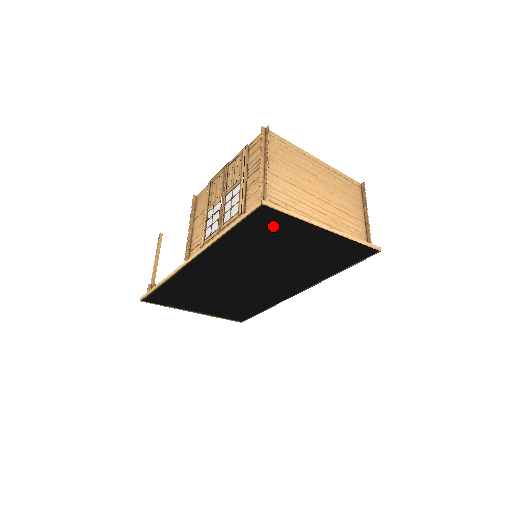
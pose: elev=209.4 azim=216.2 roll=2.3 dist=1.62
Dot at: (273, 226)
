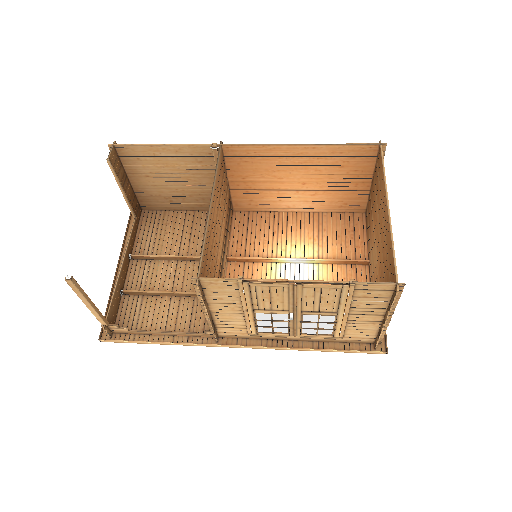
Dot at: occluded
